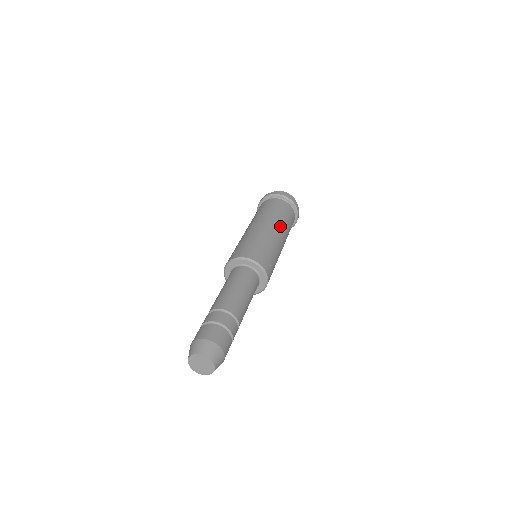
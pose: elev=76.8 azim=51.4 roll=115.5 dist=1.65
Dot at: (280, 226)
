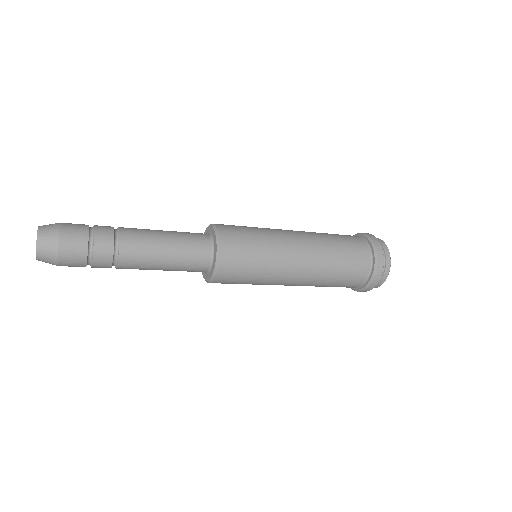
Dot at: (315, 266)
